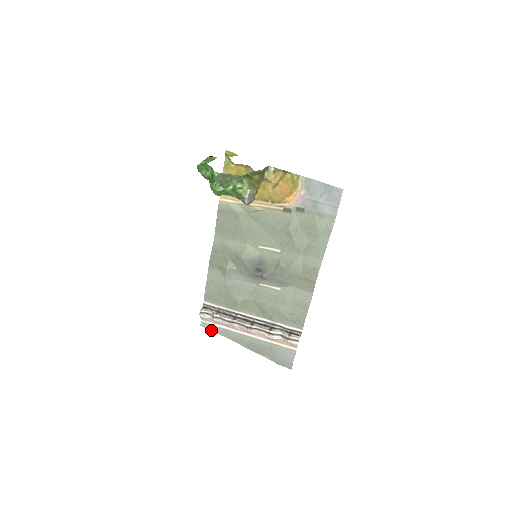
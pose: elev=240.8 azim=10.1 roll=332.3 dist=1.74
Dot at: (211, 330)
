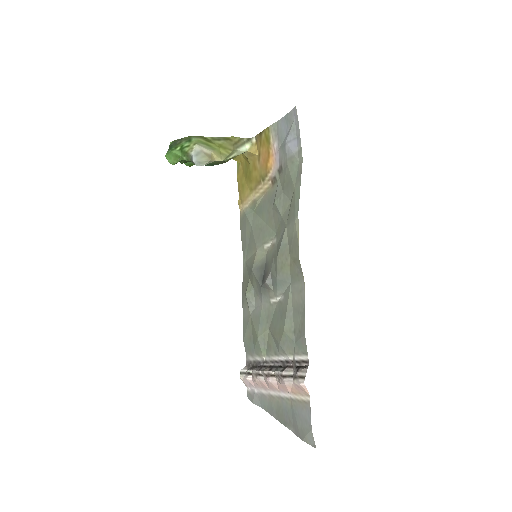
Dot at: (253, 401)
